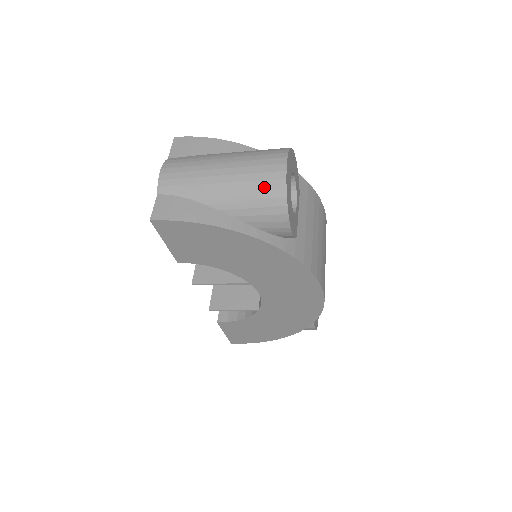
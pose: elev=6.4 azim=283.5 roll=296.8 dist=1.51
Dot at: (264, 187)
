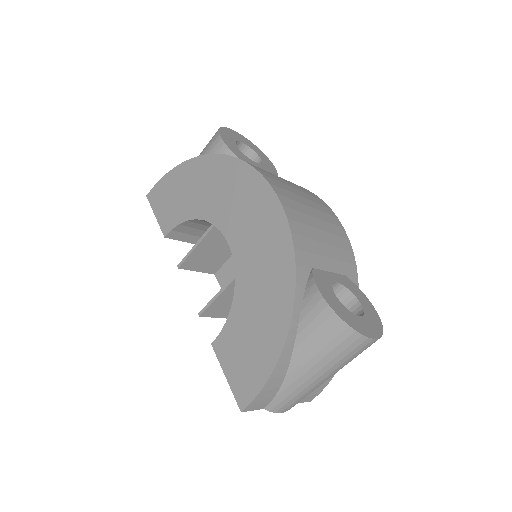
Dot at: occluded
